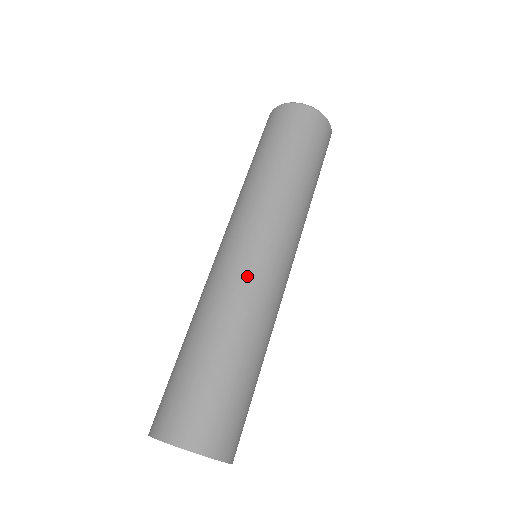
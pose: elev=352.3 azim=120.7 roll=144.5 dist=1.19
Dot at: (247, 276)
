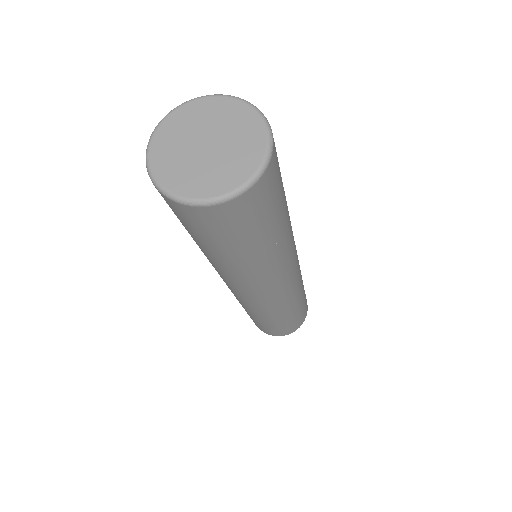
Dot at: occluded
